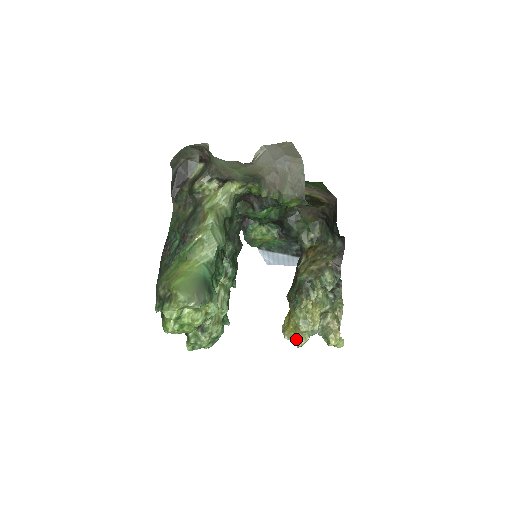
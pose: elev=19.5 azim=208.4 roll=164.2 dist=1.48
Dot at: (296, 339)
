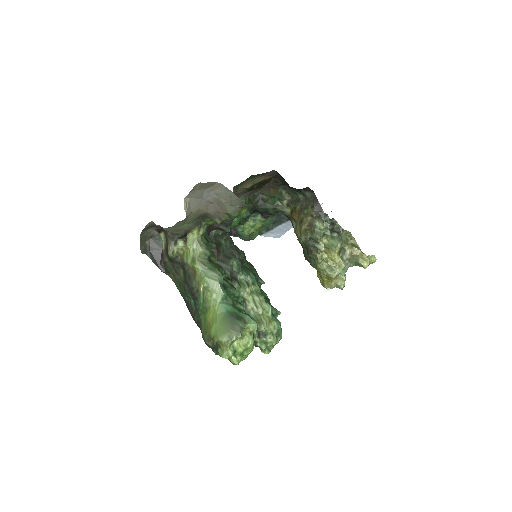
Dot at: (336, 285)
